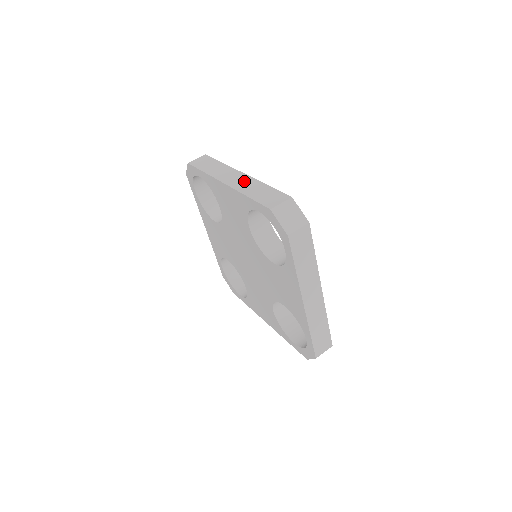
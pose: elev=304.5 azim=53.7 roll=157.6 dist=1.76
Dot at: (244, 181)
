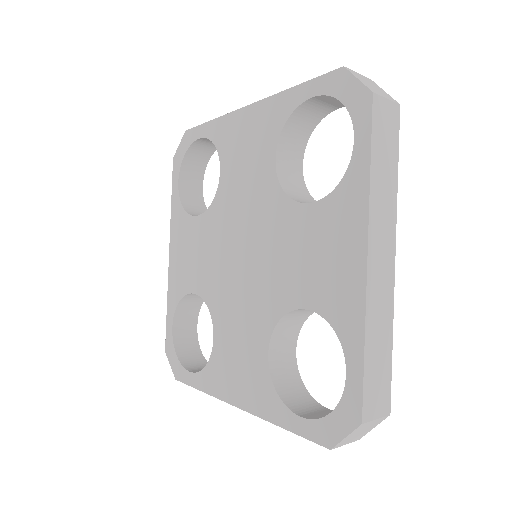
Dot at: occluded
